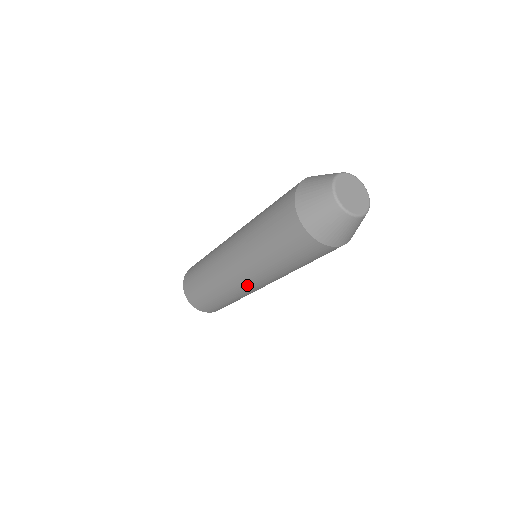
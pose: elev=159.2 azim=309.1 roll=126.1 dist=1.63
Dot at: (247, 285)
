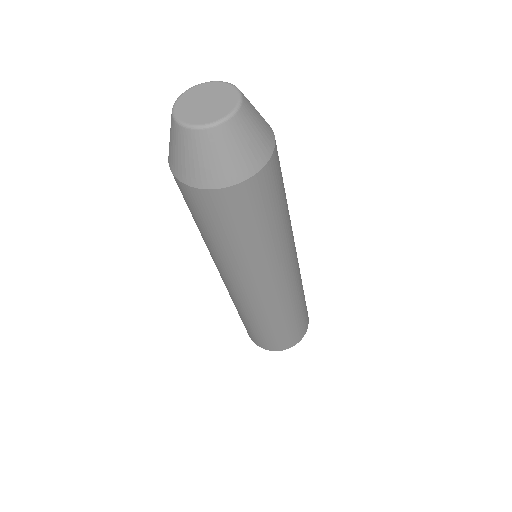
Dot at: (231, 288)
